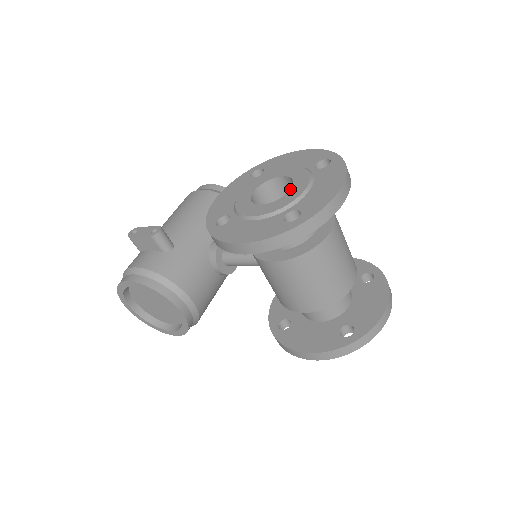
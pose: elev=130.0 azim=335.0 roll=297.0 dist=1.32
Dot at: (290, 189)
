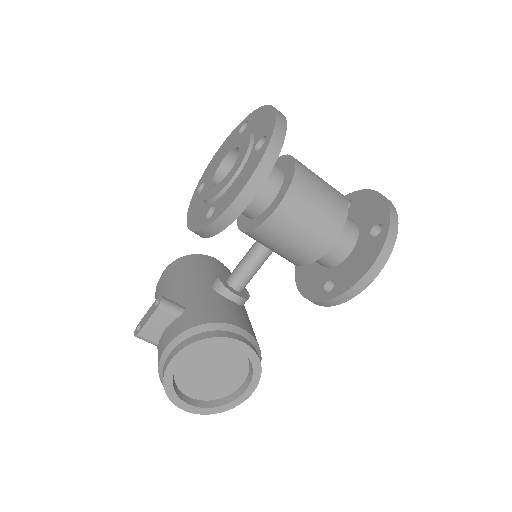
Dot at: (239, 148)
